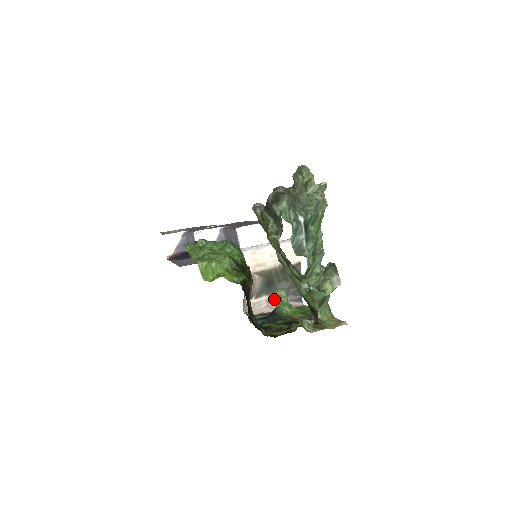
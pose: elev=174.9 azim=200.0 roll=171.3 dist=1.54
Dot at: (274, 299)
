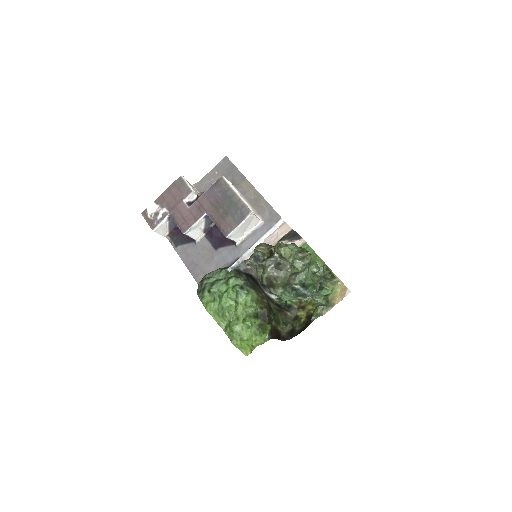
Dot at: occluded
